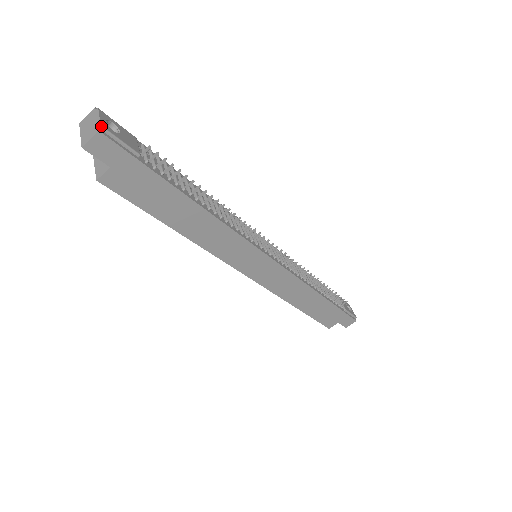
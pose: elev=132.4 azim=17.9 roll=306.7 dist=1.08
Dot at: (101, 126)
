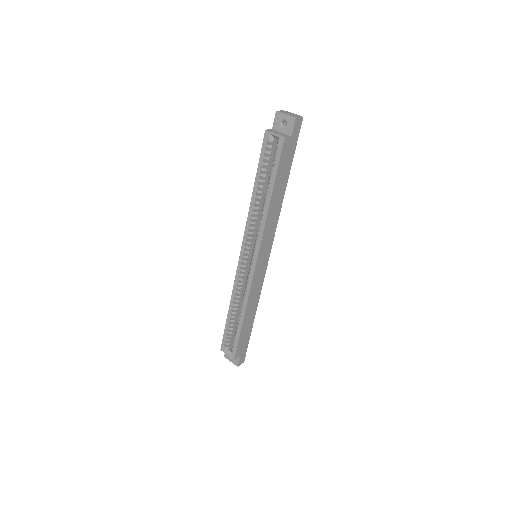
Dot at: (301, 117)
